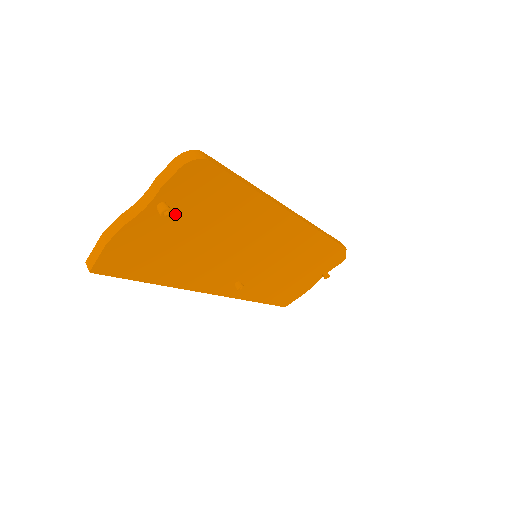
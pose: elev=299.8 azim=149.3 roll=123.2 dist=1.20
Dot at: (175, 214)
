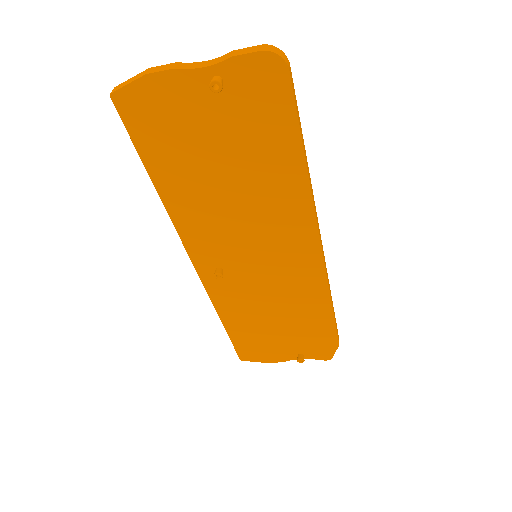
Dot at: (222, 107)
